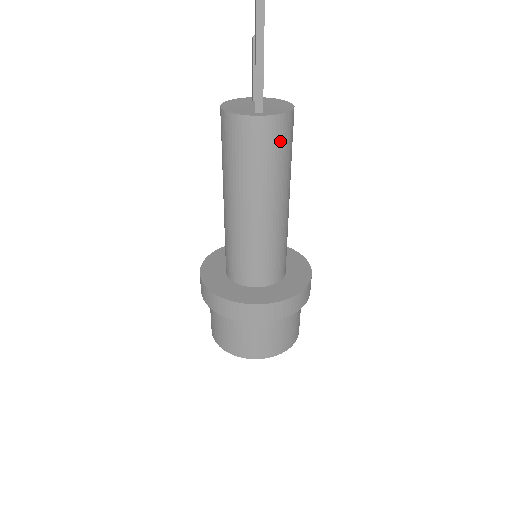
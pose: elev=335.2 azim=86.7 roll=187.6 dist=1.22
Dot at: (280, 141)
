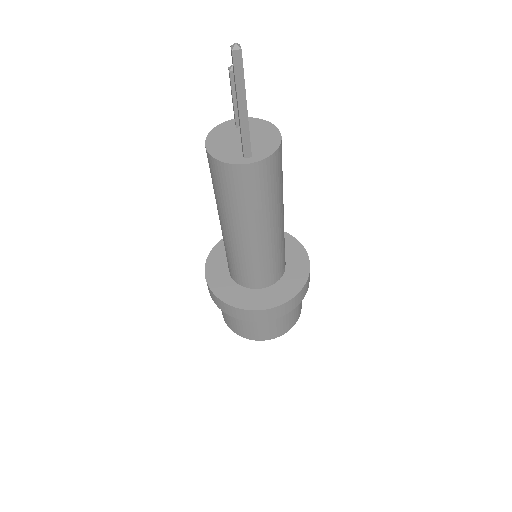
Dot at: (271, 177)
